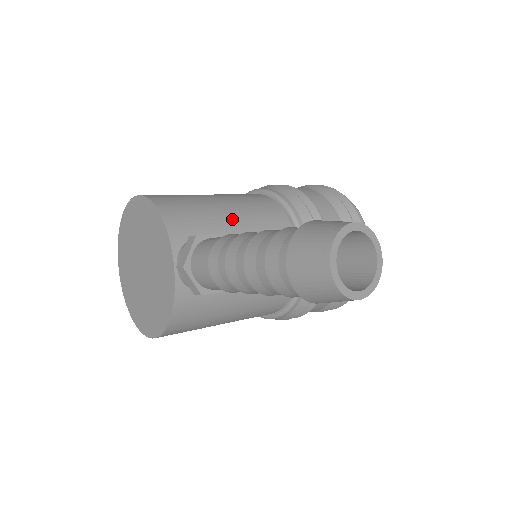
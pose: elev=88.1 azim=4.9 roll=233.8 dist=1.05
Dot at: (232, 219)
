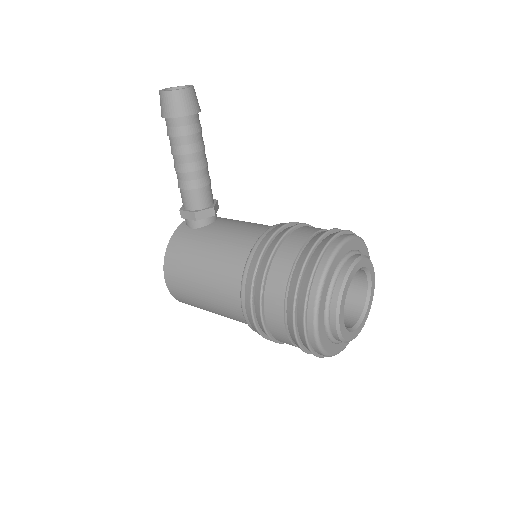
Dot at: occluded
